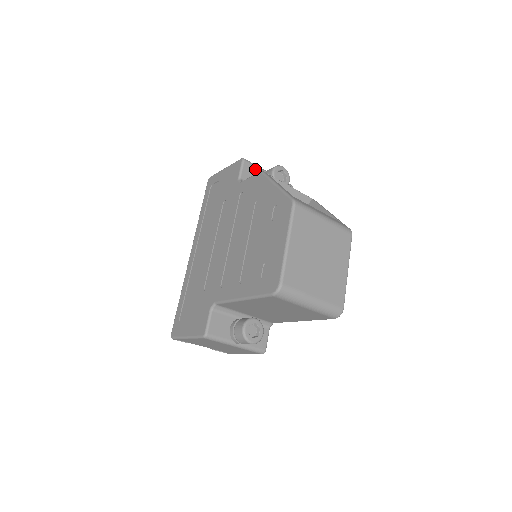
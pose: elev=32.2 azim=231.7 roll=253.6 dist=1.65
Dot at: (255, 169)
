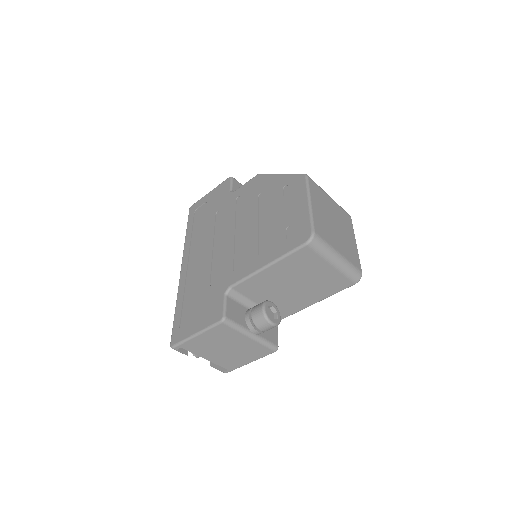
Dot at: occluded
